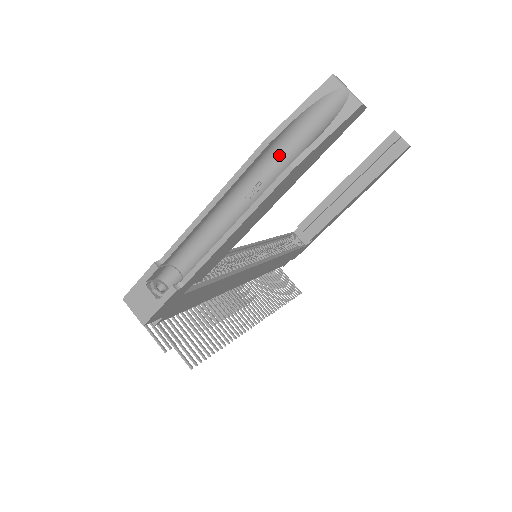
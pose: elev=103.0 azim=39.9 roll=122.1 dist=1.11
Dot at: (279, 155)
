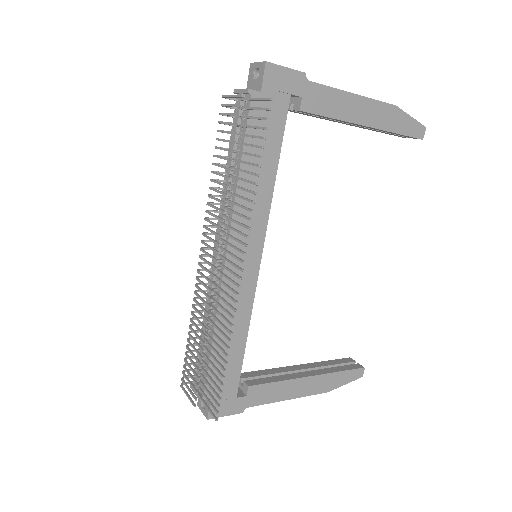
Dot at: occluded
